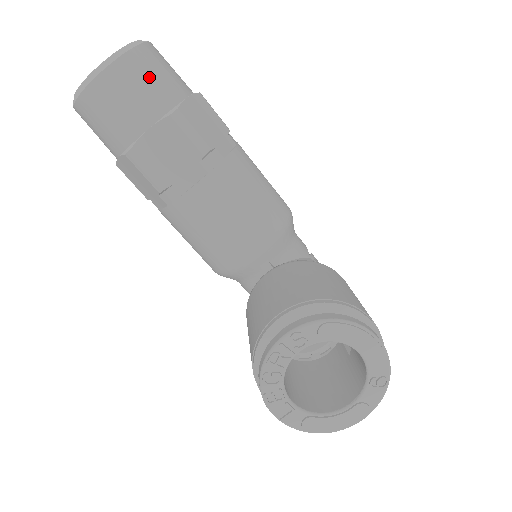
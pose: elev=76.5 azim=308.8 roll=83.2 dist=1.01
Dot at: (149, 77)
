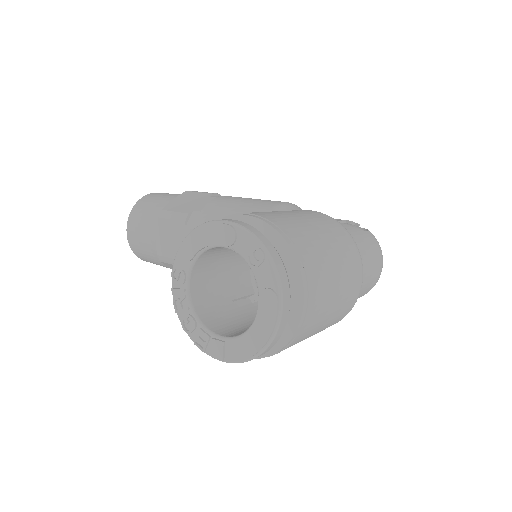
Dot at: (146, 209)
